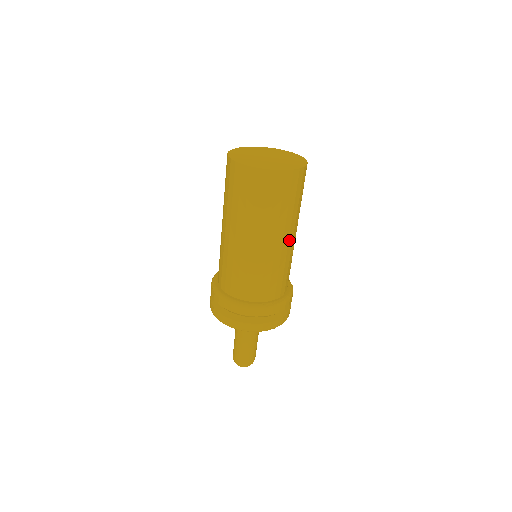
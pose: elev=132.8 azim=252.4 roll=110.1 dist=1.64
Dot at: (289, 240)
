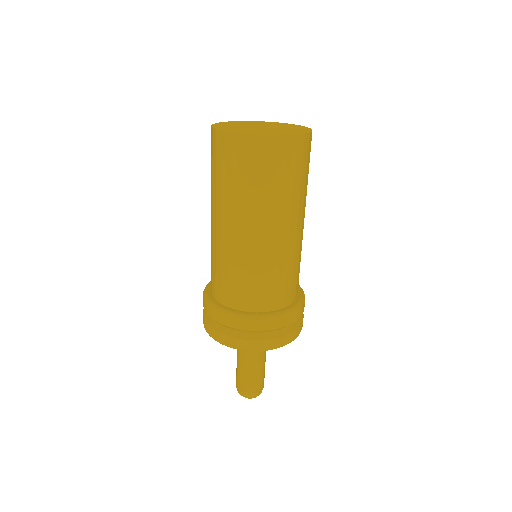
Dot at: (283, 233)
